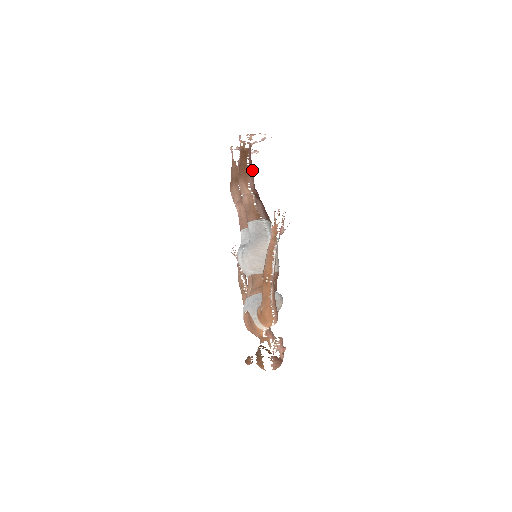
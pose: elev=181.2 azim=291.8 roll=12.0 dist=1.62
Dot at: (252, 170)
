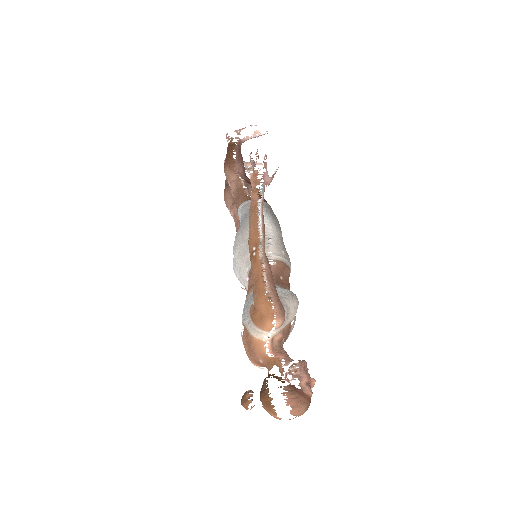
Dot at: (240, 158)
